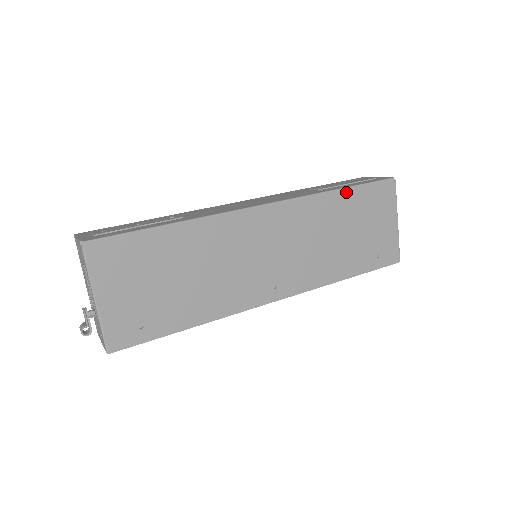
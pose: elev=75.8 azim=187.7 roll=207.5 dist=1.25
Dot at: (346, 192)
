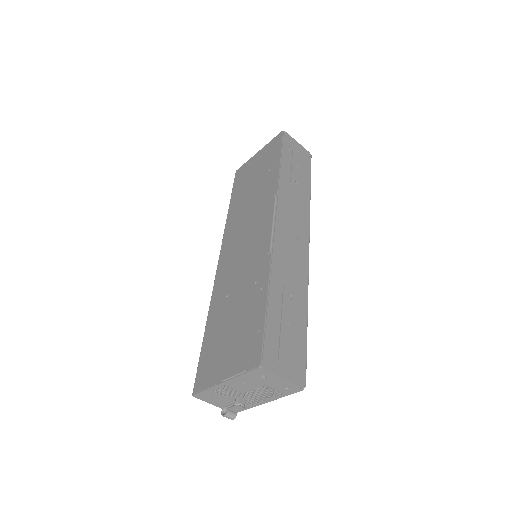
Dot at: occluded
